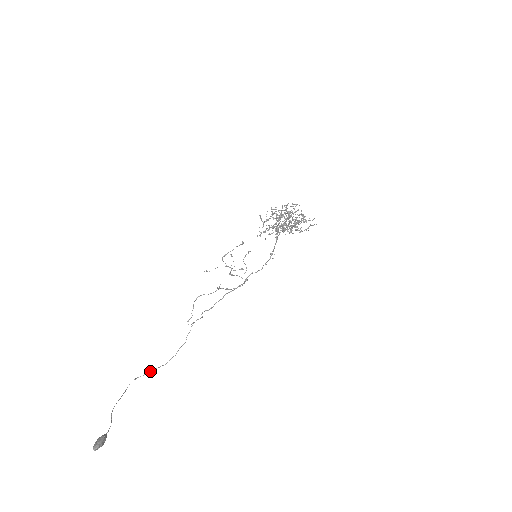
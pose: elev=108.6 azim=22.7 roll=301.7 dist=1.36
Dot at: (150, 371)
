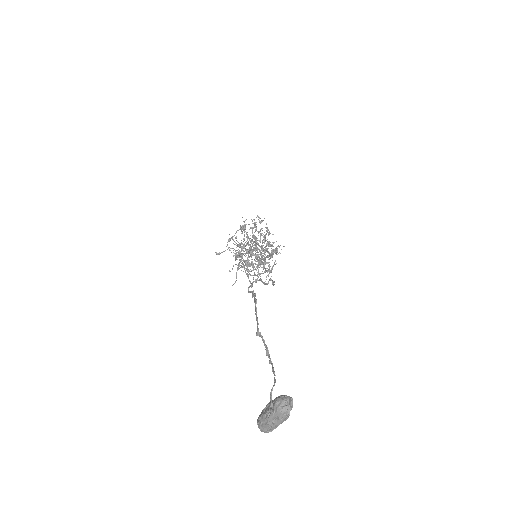
Dot at: (262, 282)
